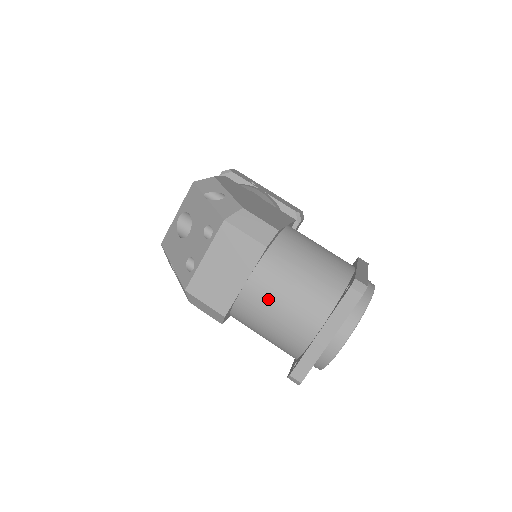
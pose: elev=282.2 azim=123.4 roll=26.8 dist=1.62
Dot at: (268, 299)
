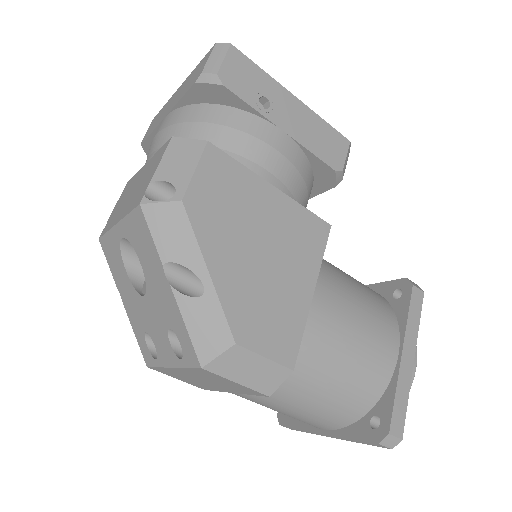
Dot at: occluded
